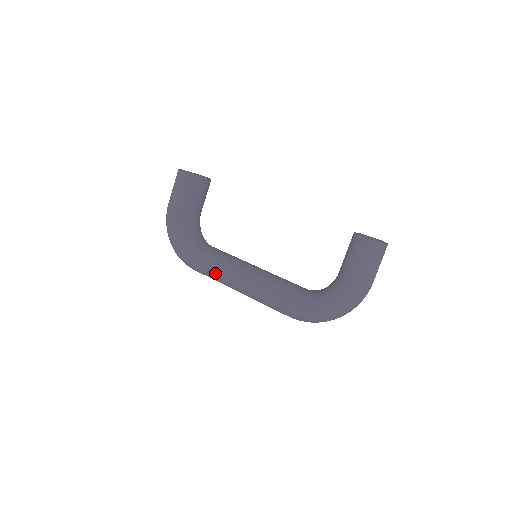
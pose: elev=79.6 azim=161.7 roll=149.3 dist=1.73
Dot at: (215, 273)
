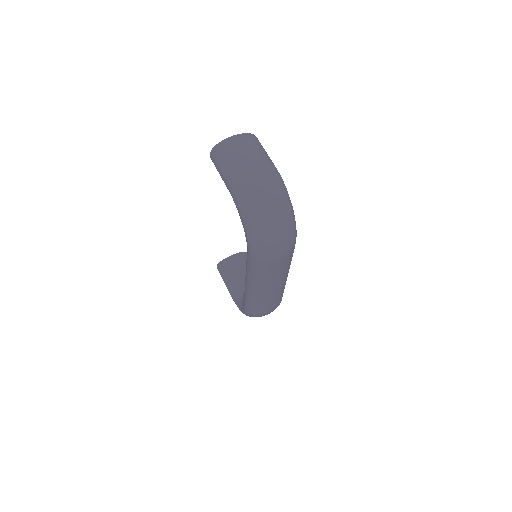
Dot at: (247, 298)
